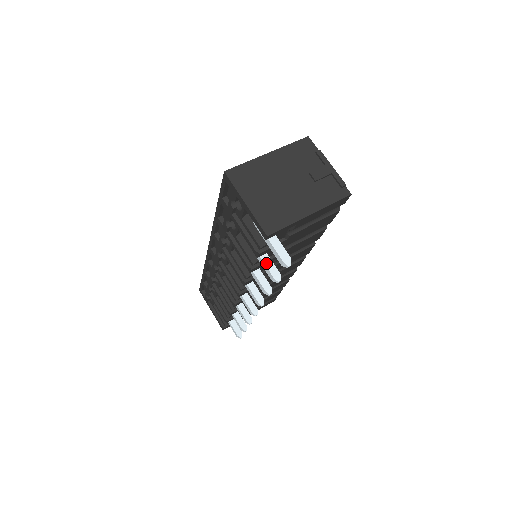
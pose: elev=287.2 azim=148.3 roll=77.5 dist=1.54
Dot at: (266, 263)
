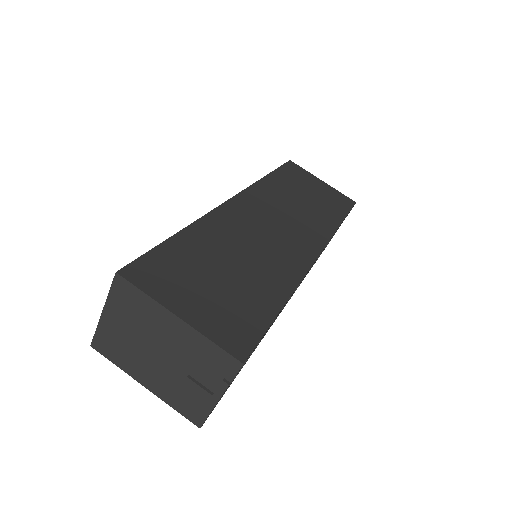
Dot at: occluded
